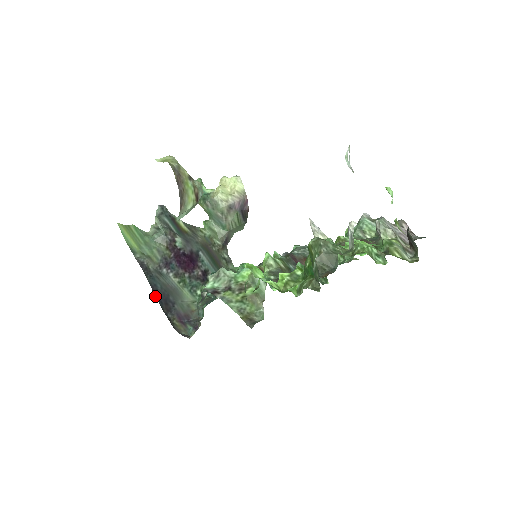
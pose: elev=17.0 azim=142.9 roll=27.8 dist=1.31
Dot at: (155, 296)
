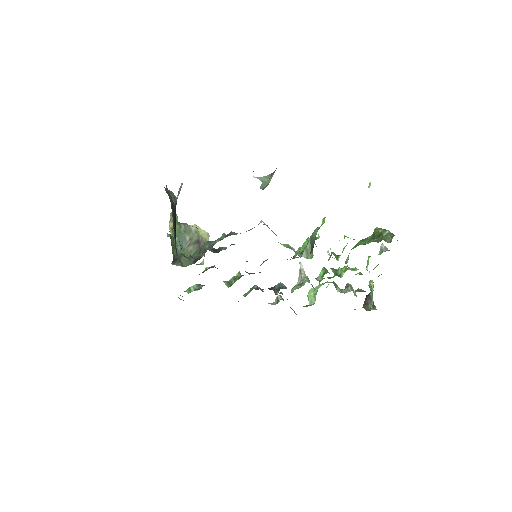
Dot at: occluded
